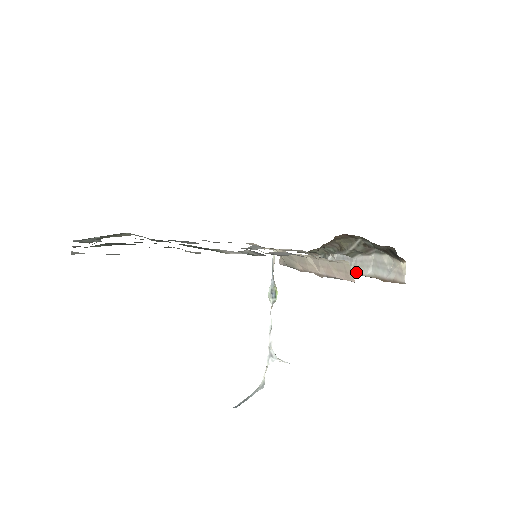
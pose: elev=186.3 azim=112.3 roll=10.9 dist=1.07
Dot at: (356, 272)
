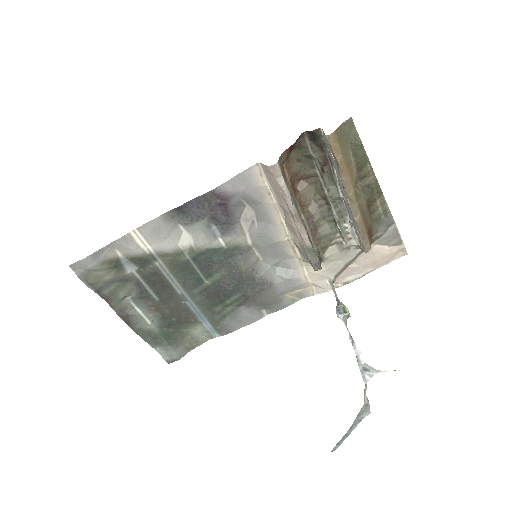
Dot at: (346, 199)
